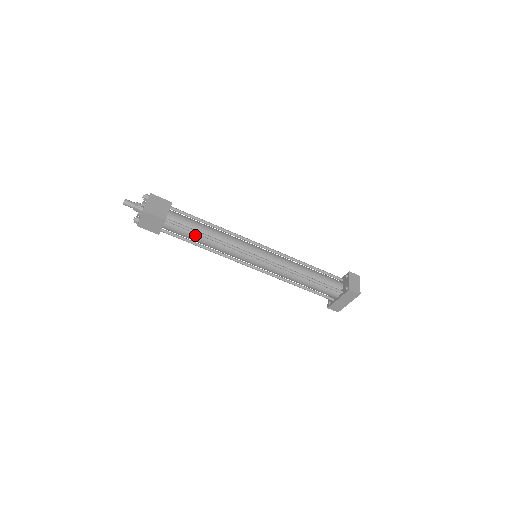
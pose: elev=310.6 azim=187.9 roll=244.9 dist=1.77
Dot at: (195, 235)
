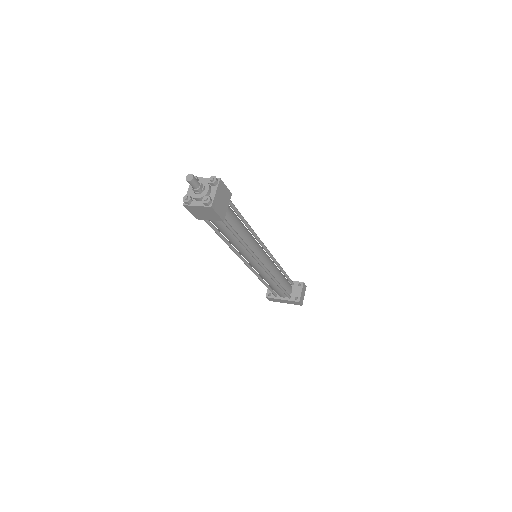
Dot at: (231, 234)
